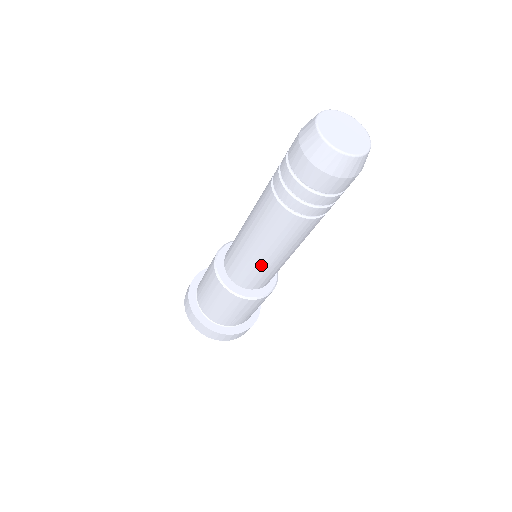
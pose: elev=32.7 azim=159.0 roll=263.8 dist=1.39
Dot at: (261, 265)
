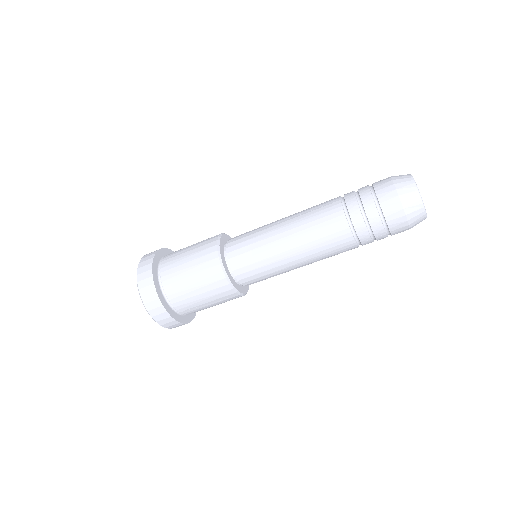
Dot at: (278, 265)
